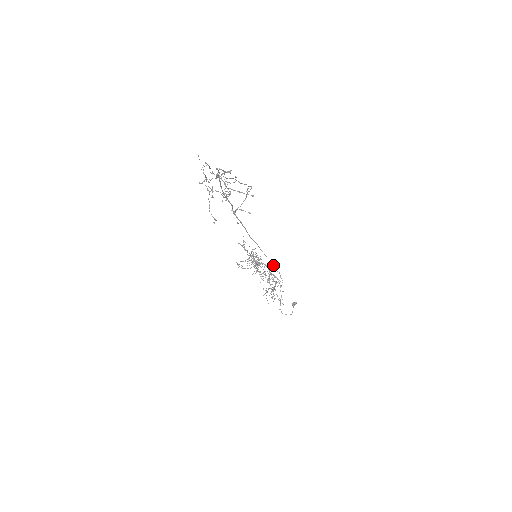
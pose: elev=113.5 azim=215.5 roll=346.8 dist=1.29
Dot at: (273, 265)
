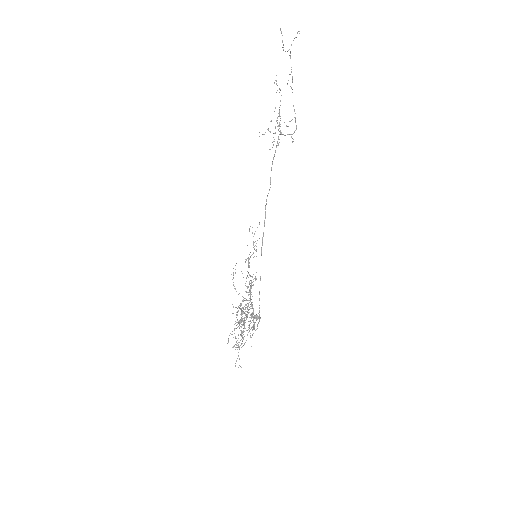
Dot at: occluded
